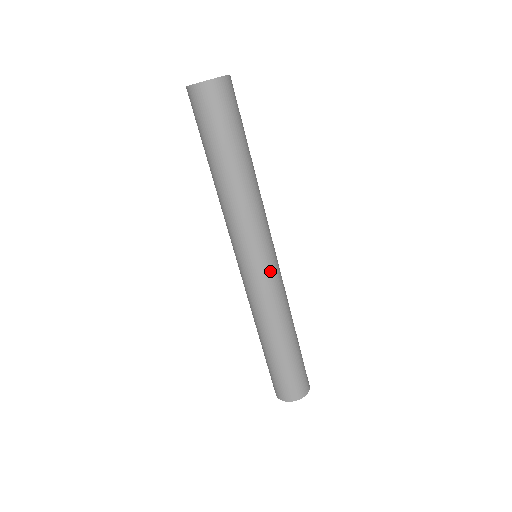
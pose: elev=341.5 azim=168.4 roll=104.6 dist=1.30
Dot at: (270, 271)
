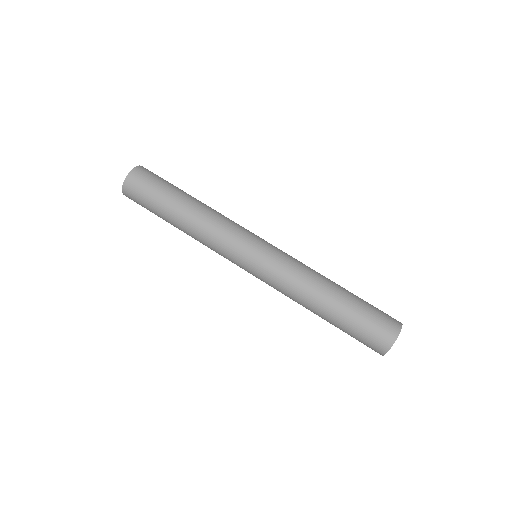
Dot at: (260, 267)
